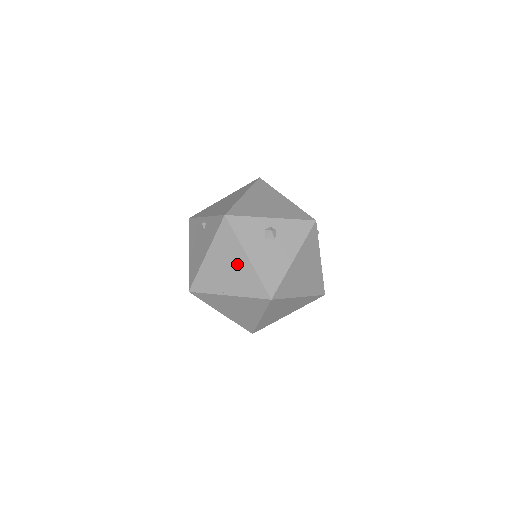
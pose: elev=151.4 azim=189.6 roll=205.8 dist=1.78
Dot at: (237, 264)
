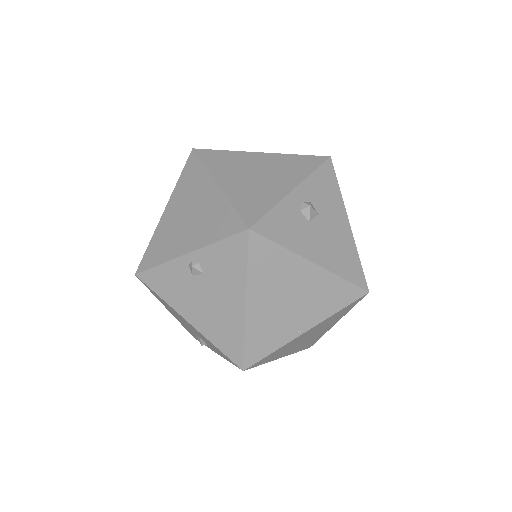
Dot at: (301, 283)
